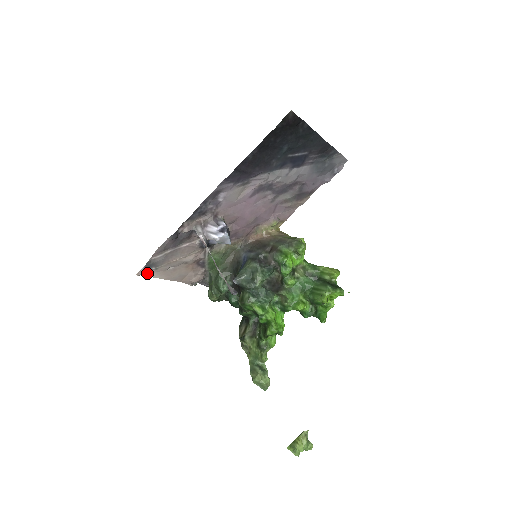
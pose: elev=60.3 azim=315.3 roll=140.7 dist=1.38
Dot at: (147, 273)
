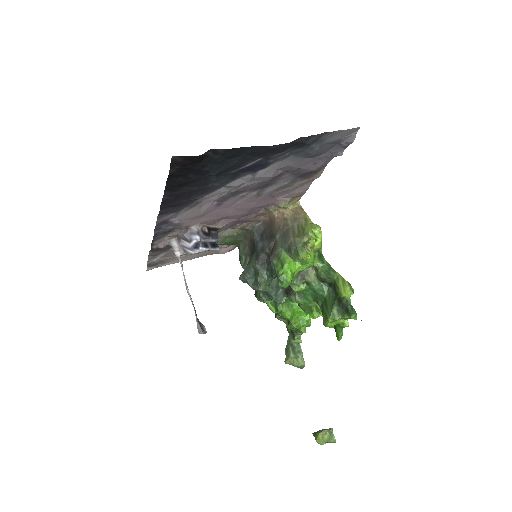
Dot at: (158, 266)
